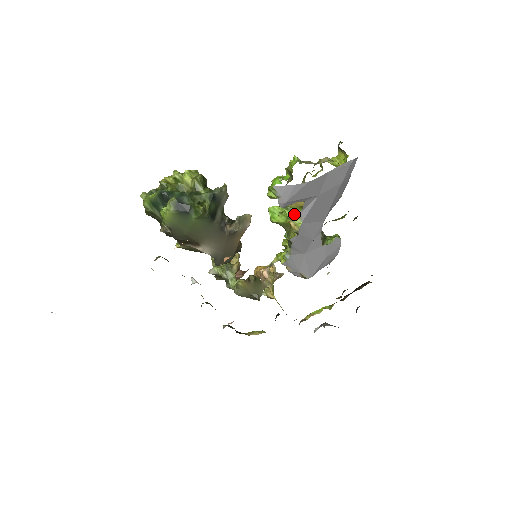
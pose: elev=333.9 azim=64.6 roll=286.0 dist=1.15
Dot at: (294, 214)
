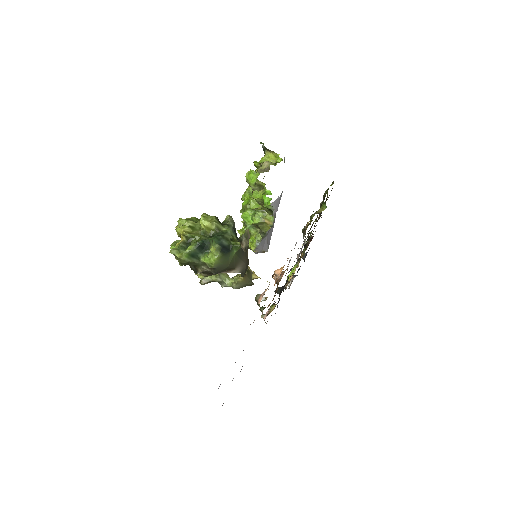
Dot at: (265, 213)
